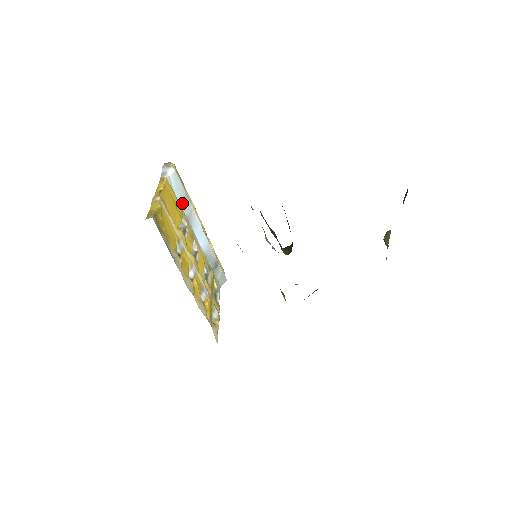
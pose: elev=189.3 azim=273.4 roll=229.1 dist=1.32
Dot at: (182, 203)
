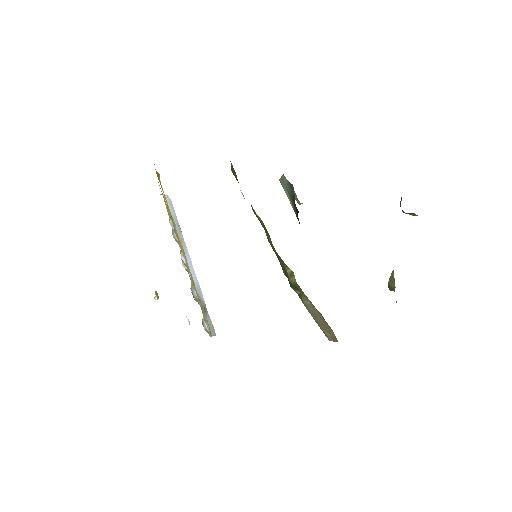
Dot at: occluded
